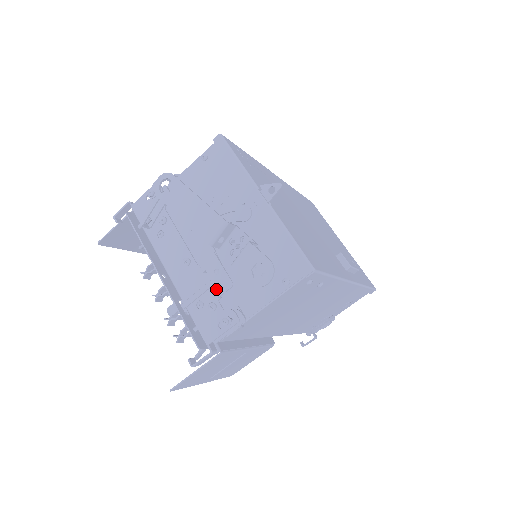
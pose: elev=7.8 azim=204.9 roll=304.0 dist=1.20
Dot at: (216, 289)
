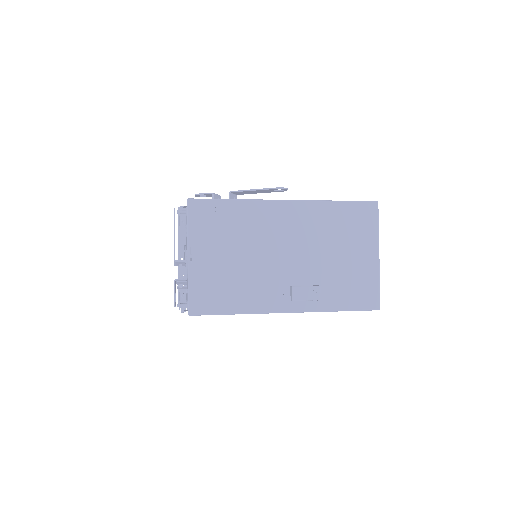
Dot at: occluded
